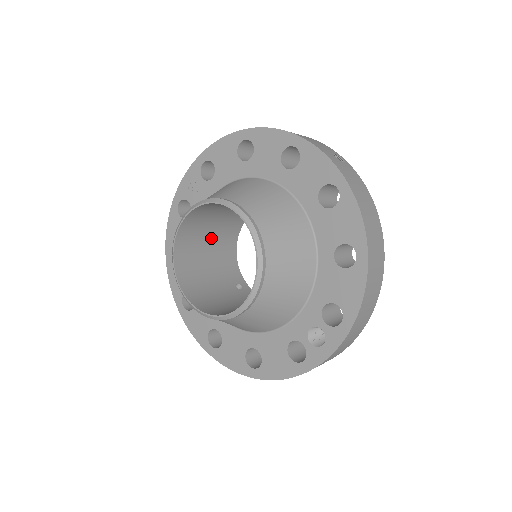
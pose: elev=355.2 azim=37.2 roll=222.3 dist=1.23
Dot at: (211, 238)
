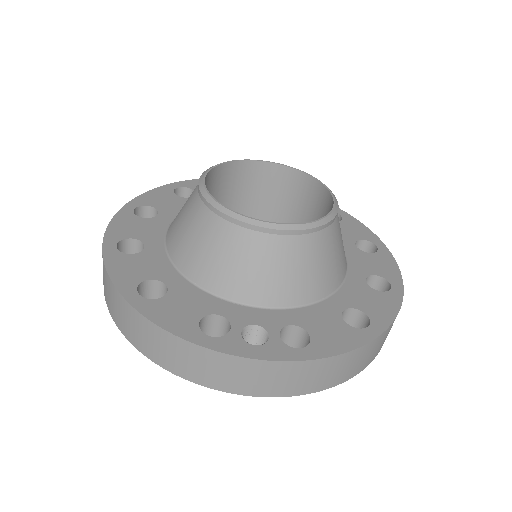
Dot at: (238, 211)
